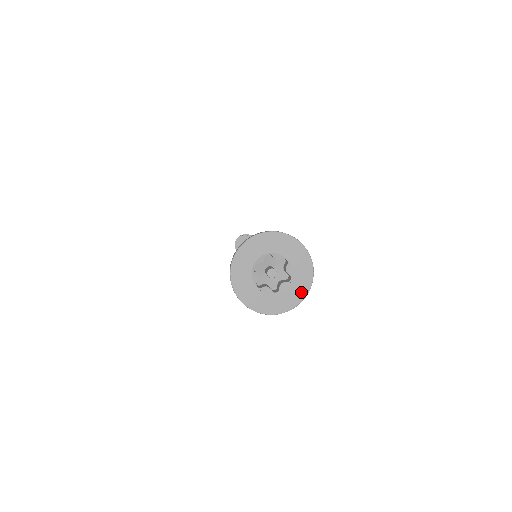
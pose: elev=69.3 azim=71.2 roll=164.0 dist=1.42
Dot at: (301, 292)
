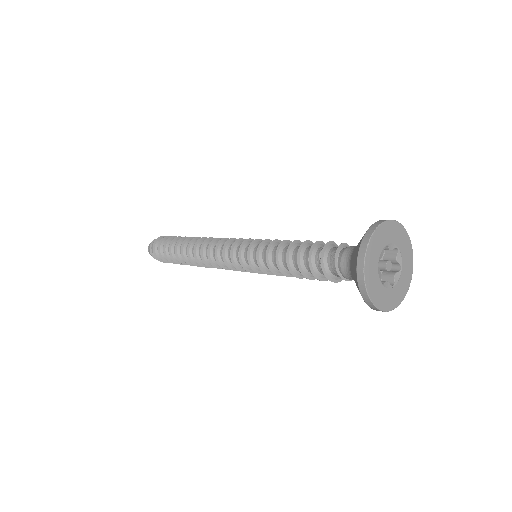
Dot at: (392, 303)
